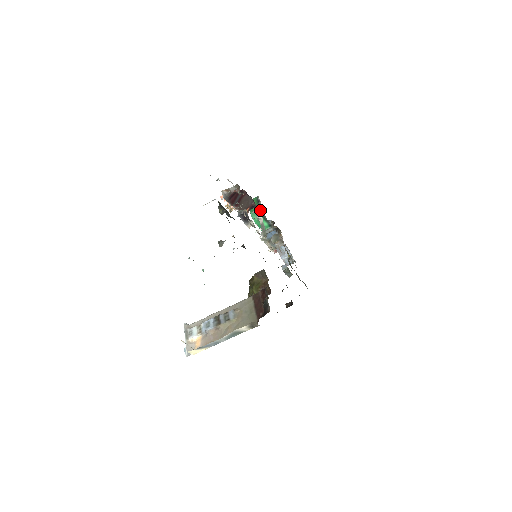
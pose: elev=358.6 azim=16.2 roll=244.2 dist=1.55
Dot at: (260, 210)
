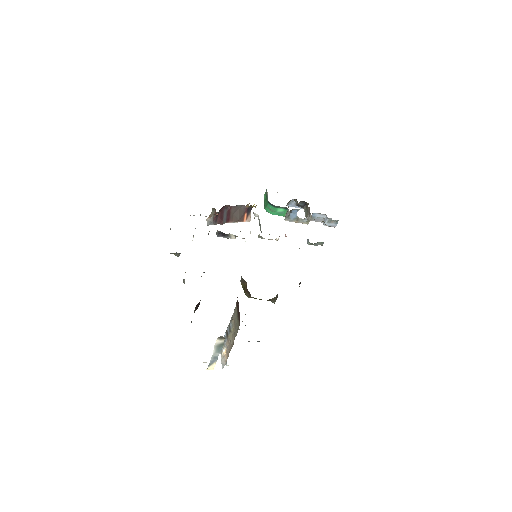
Dot at: (268, 202)
